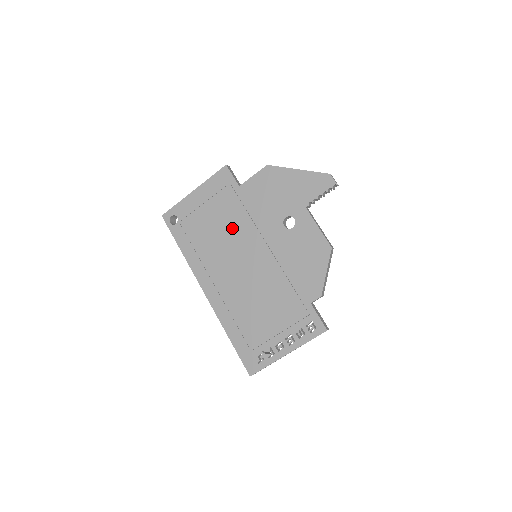
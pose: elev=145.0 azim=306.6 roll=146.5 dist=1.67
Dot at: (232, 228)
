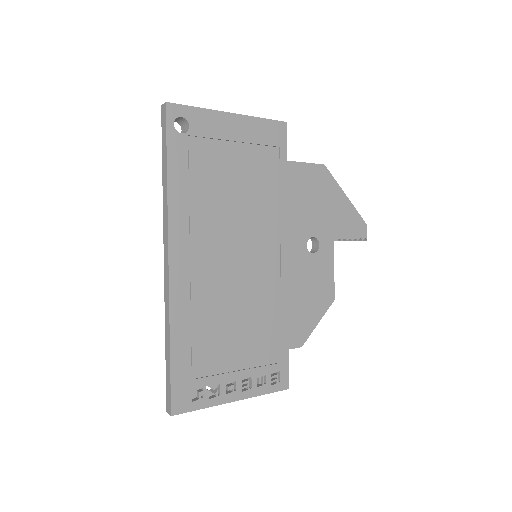
Dot at: (253, 203)
